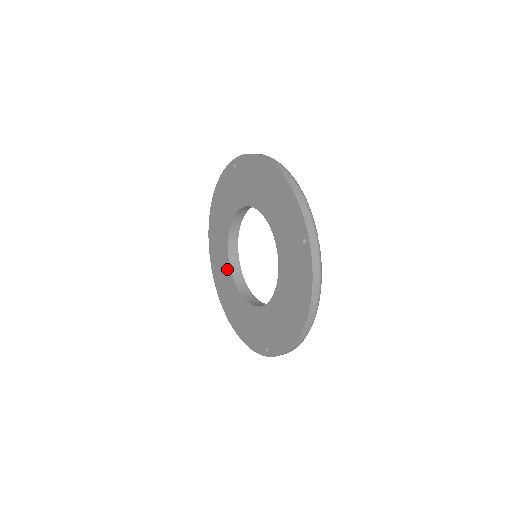
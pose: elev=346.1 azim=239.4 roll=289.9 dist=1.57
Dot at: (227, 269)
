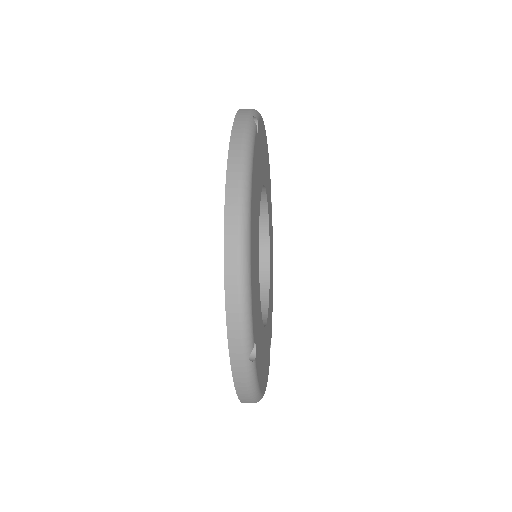
Dot at: occluded
